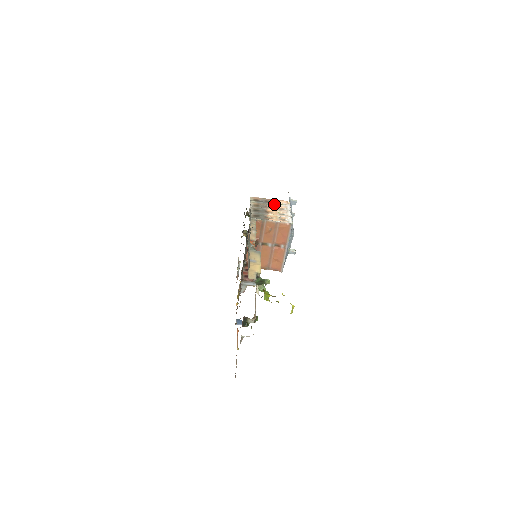
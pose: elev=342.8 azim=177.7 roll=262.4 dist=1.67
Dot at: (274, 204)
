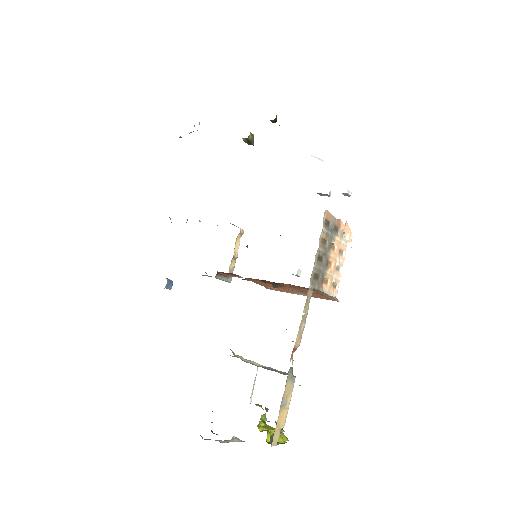
Dot at: (340, 240)
